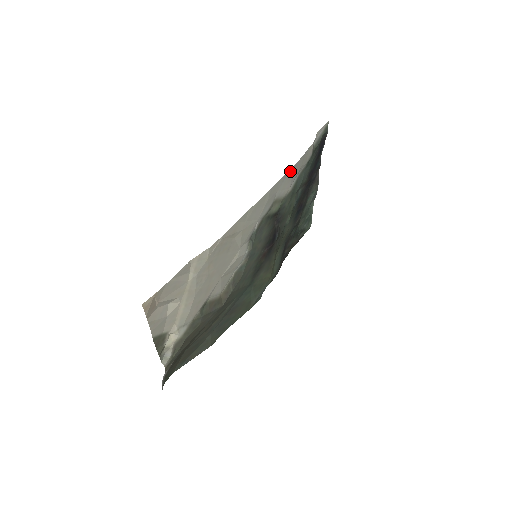
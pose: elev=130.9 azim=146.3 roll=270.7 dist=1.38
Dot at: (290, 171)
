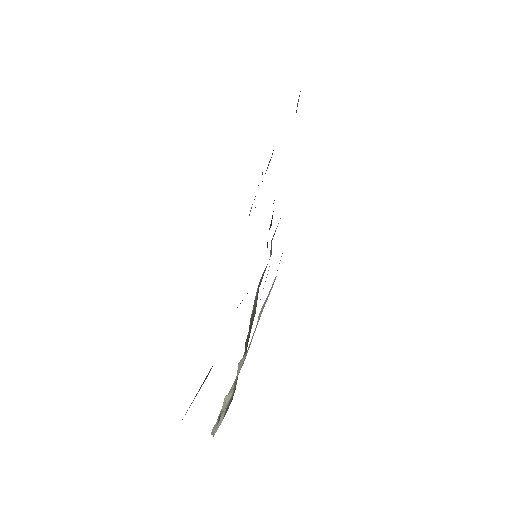
Dot at: occluded
